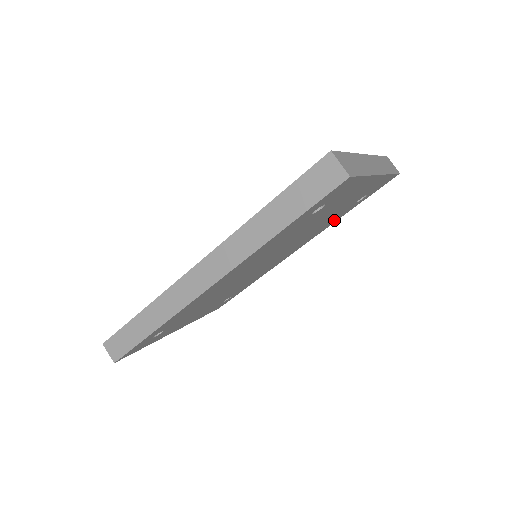
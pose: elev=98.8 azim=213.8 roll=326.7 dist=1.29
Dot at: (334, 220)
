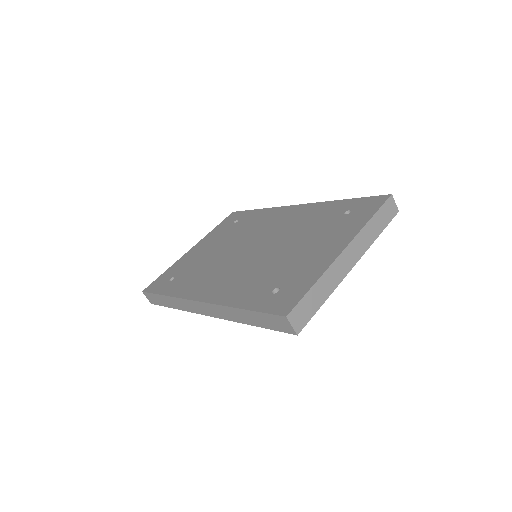
Dot at: occluded
